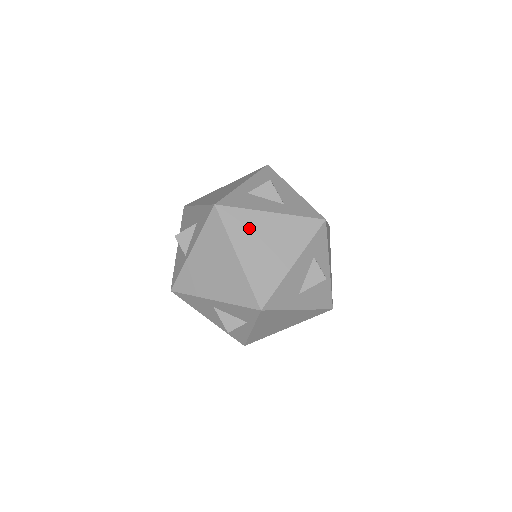
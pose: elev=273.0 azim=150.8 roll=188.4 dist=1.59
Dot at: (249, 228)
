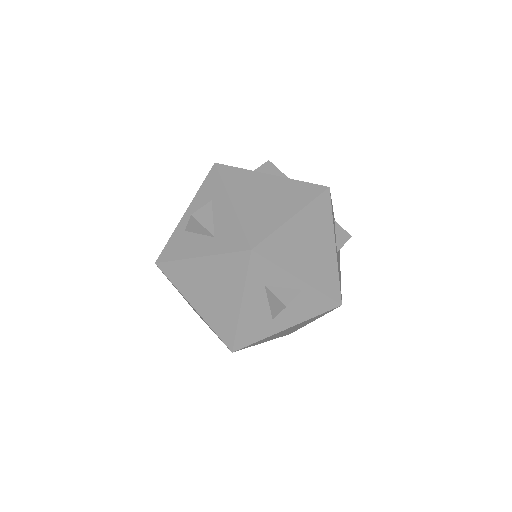
Dot at: (189, 278)
